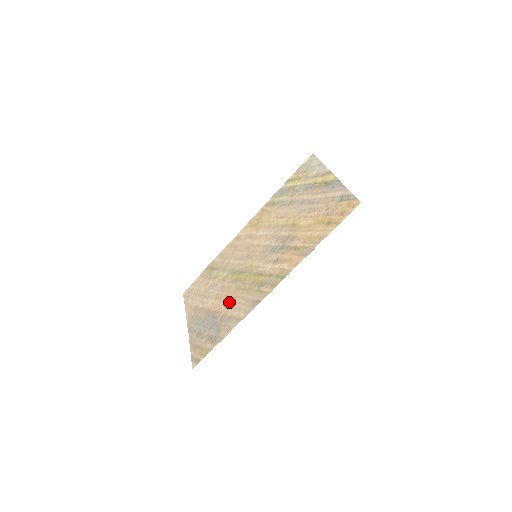
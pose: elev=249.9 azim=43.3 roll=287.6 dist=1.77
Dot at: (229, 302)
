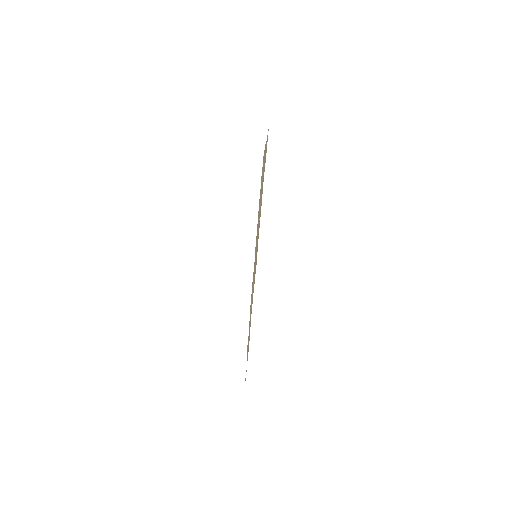
Dot at: occluded
